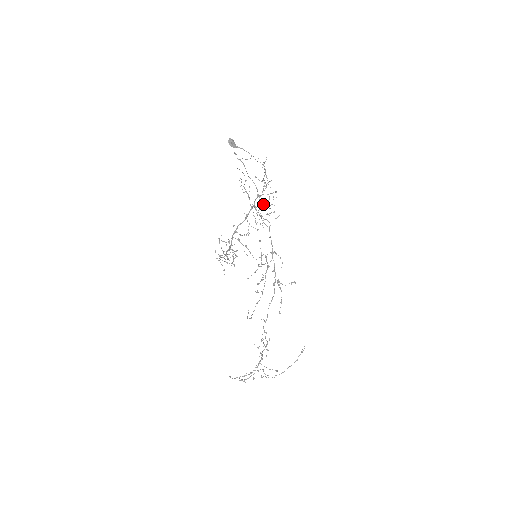
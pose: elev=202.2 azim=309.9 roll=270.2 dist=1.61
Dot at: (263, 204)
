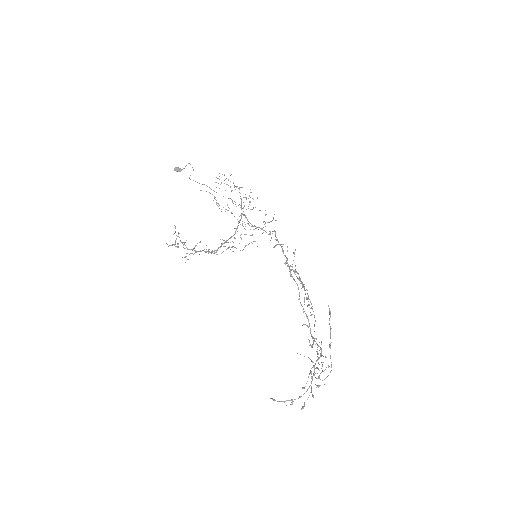
Dot at: (243, 208)
